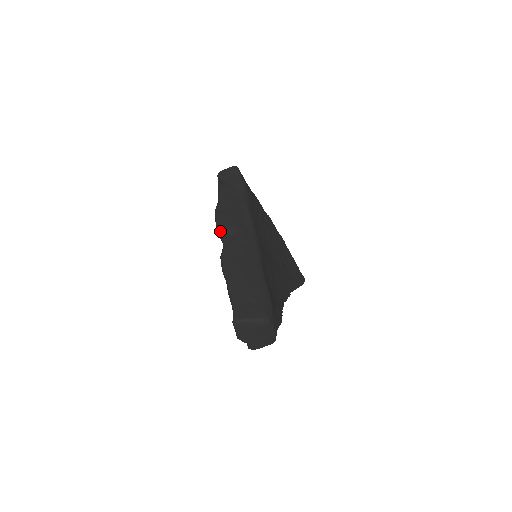
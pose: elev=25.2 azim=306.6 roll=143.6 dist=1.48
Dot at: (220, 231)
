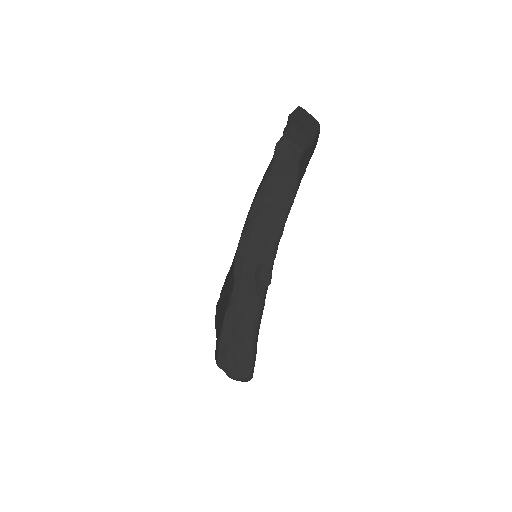
Dot at: occluded
